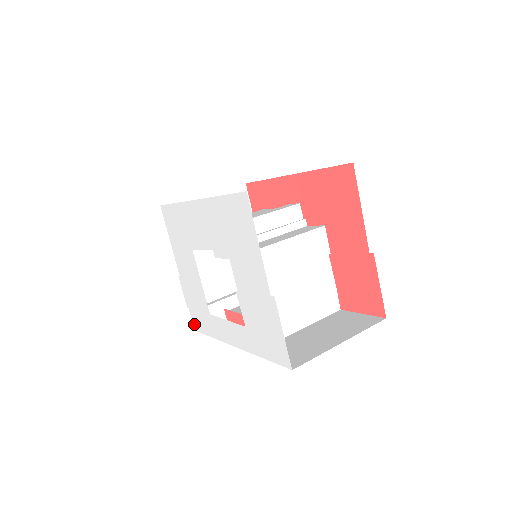
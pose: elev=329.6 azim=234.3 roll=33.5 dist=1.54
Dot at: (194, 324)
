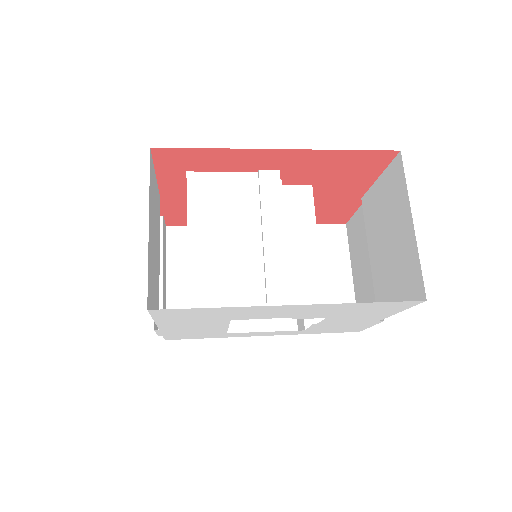
Dot at: (169, 339)
